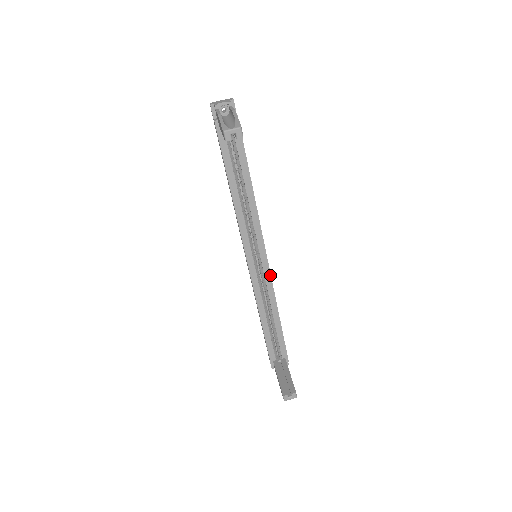
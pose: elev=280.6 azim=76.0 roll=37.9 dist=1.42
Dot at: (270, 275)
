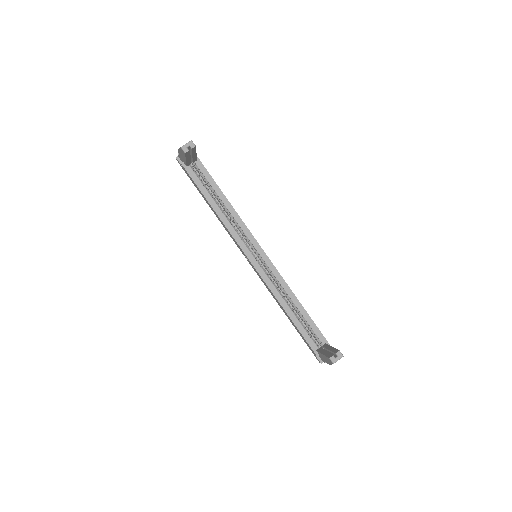
Dot at: (274, 266)
